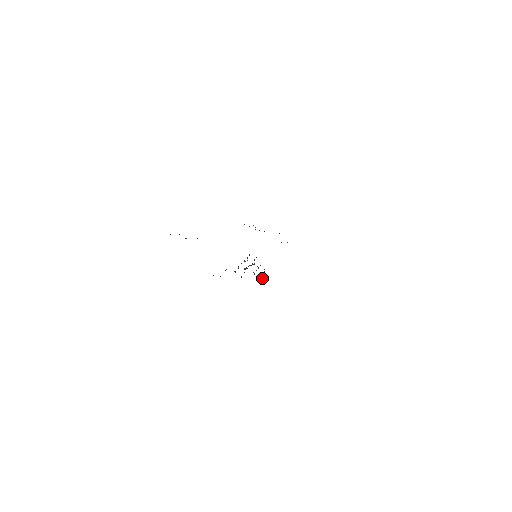
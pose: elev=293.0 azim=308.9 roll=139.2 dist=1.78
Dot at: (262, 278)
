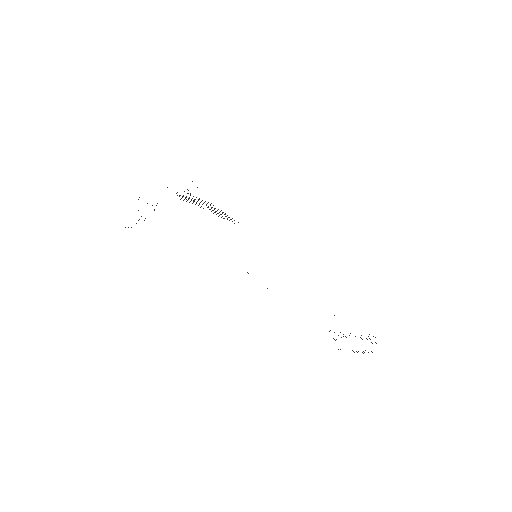
Dot at: occluded
